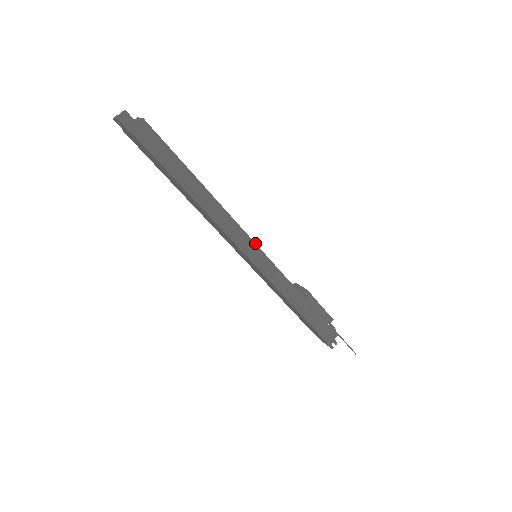
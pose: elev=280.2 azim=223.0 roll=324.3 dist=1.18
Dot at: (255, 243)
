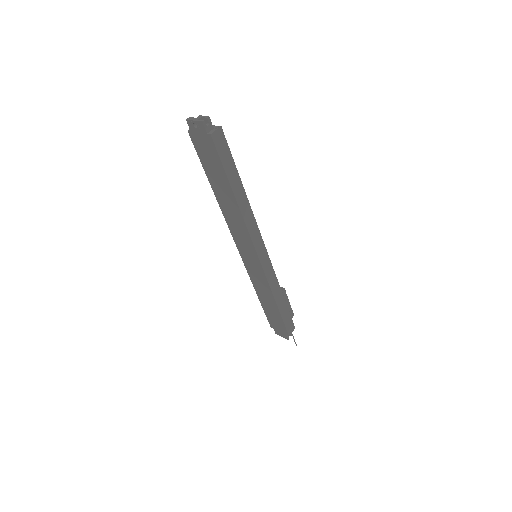
Dot at: (264, 245)
